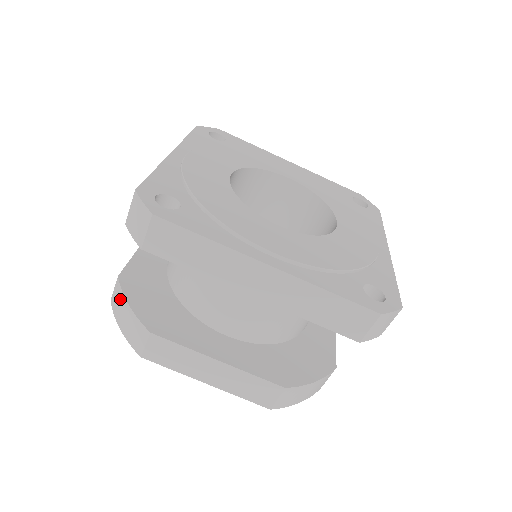
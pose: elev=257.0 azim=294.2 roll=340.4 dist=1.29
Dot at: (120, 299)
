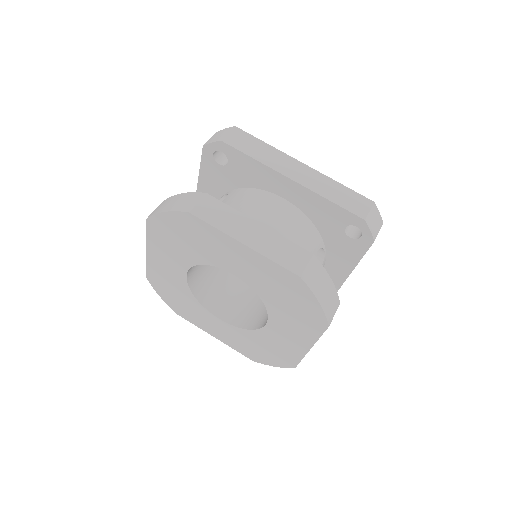
Dot at: (169, 200)
